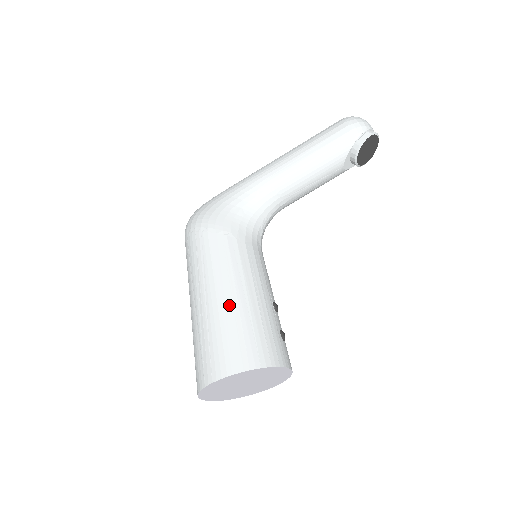
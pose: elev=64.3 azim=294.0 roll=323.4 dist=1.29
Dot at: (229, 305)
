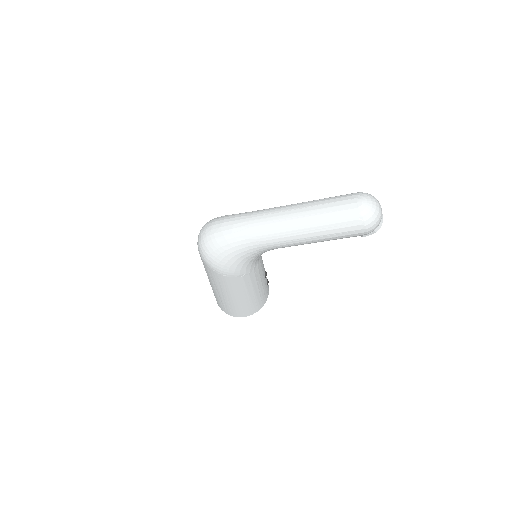
Dot at: (244, 301)
